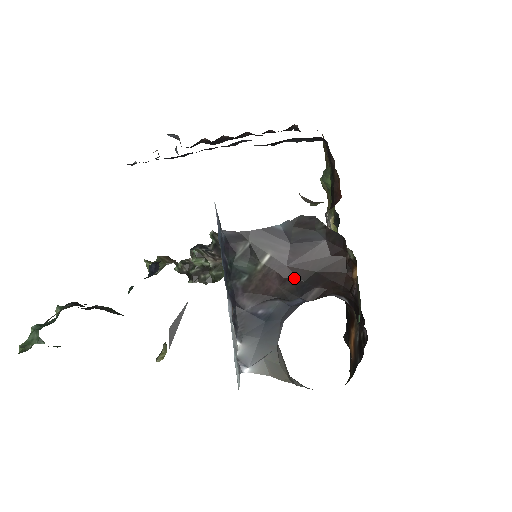
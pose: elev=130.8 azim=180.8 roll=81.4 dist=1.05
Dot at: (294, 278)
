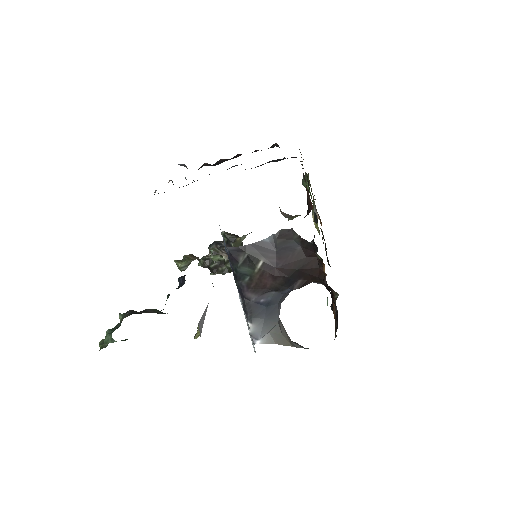
Dot at: (282, 275)
